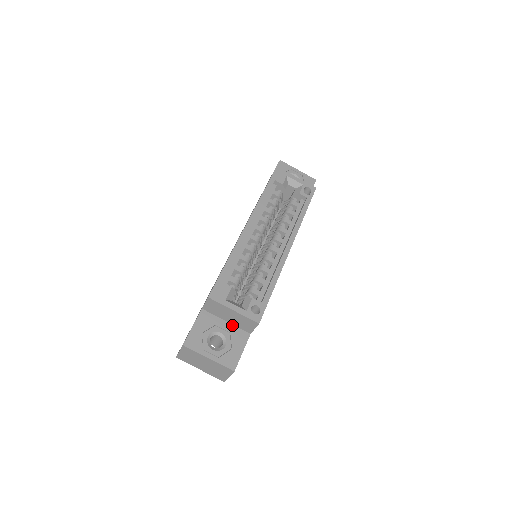
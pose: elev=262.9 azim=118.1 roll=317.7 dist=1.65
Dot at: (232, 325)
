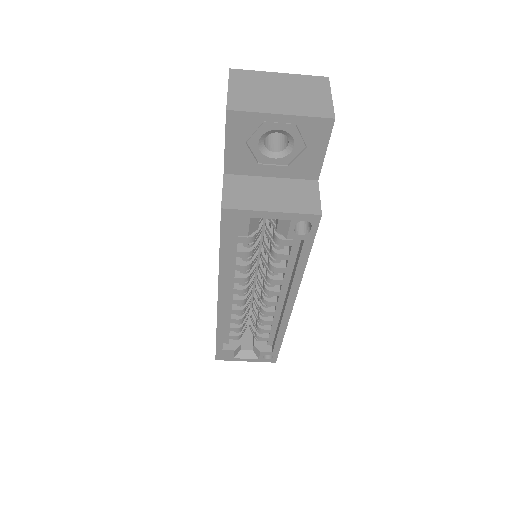
Dot at: occluded
